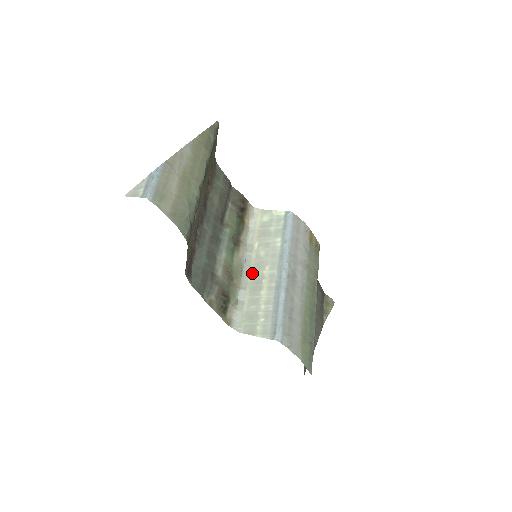
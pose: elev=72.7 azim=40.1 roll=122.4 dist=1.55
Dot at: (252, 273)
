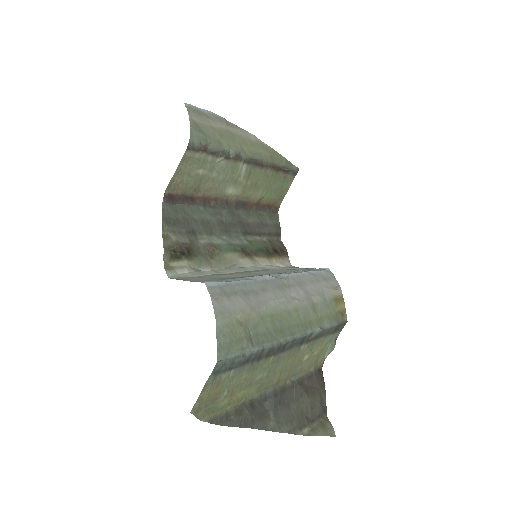
Dot at: (239, 272)
